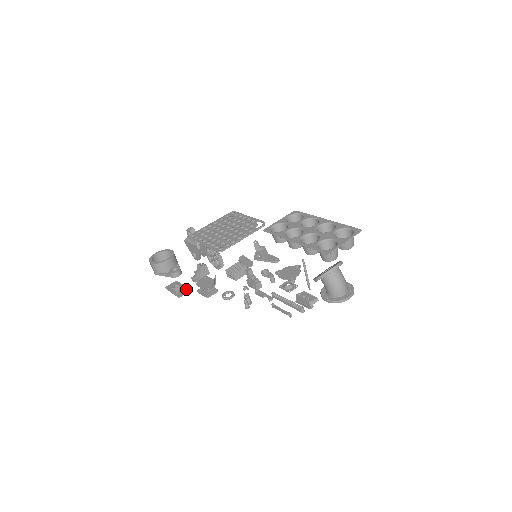
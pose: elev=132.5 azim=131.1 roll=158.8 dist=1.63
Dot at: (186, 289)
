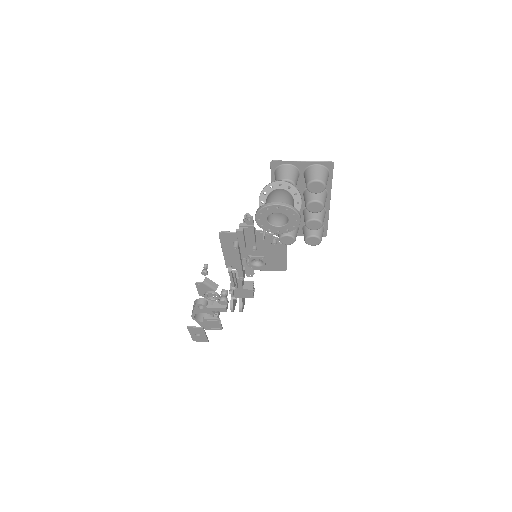
Dot at: (202, 329)
